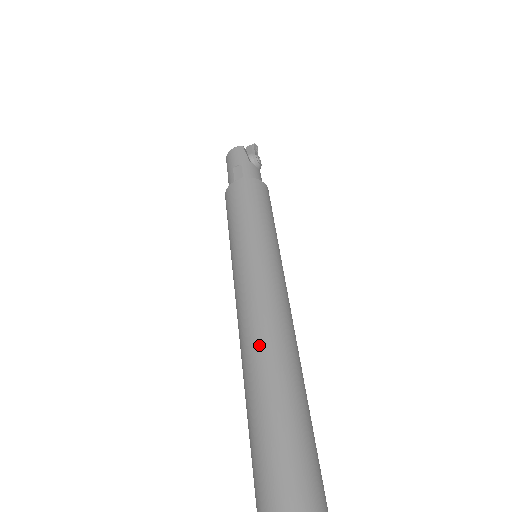
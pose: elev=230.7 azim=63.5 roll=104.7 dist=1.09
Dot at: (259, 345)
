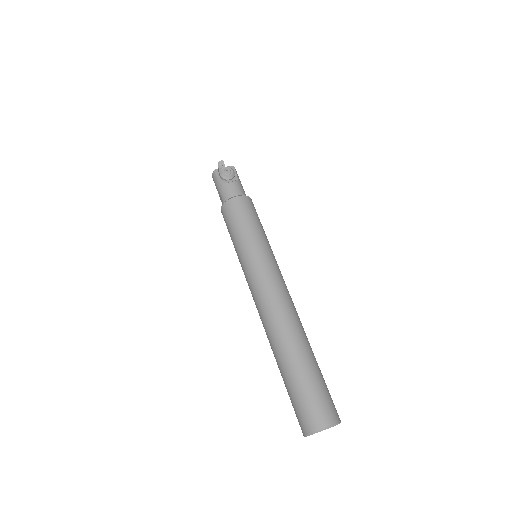
Dot at: (266, 332)
